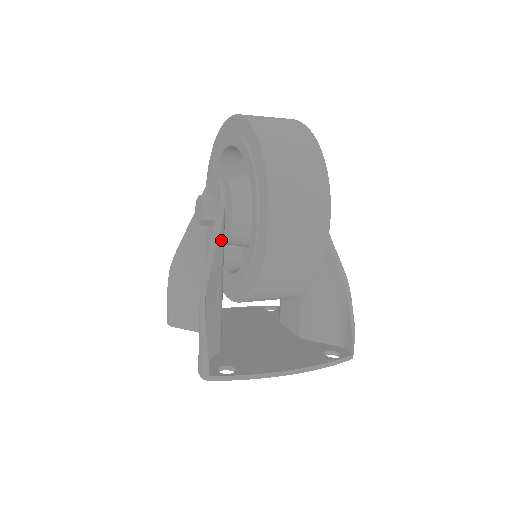
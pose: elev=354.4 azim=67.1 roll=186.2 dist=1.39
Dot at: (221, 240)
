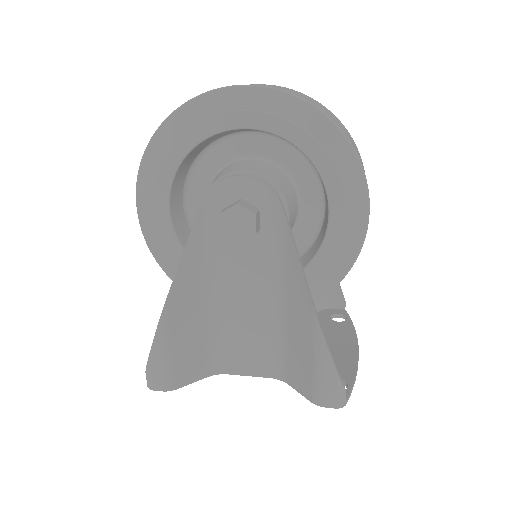
Dot at: occluded
